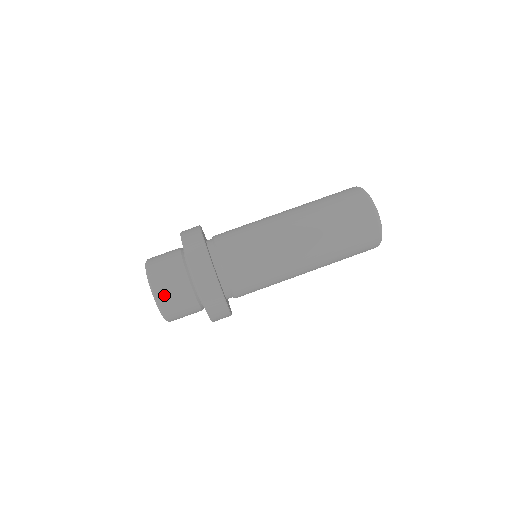
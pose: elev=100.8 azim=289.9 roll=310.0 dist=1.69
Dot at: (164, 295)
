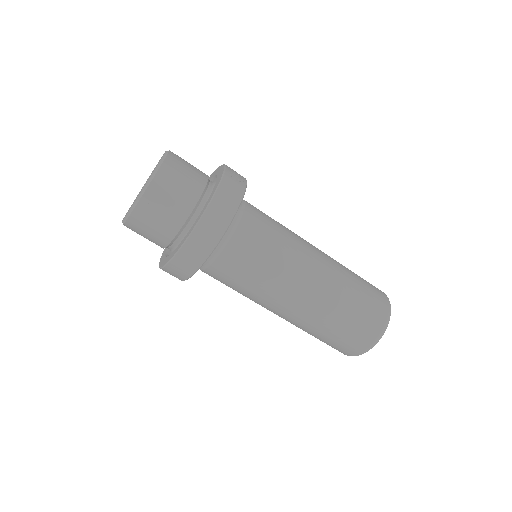
Dot at: occluded
